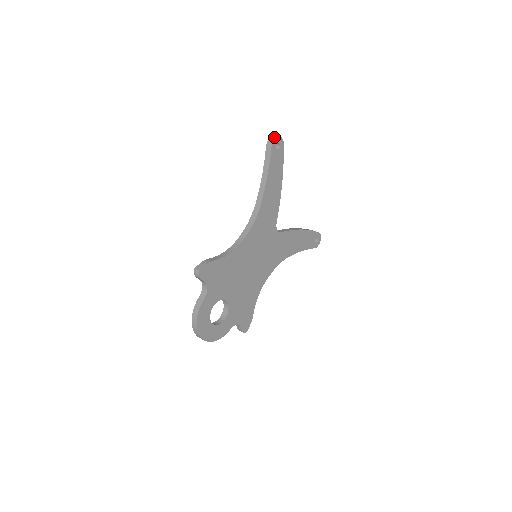
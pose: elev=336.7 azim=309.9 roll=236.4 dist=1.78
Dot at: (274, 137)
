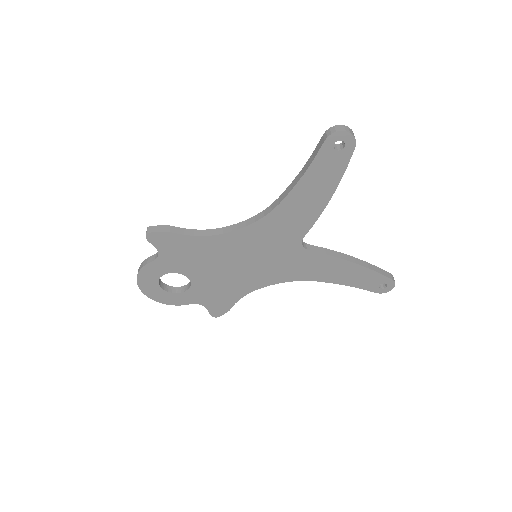
Dot at: (337, 129)
